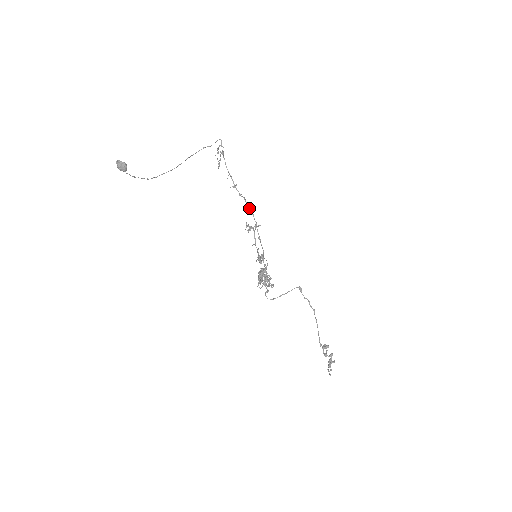
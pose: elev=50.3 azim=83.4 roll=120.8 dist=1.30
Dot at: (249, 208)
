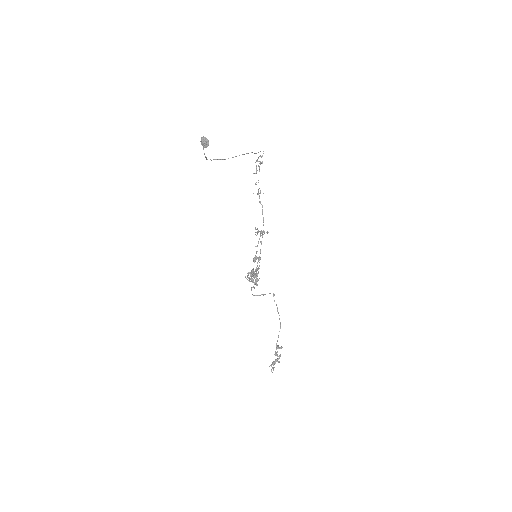
Dot at: occluded
